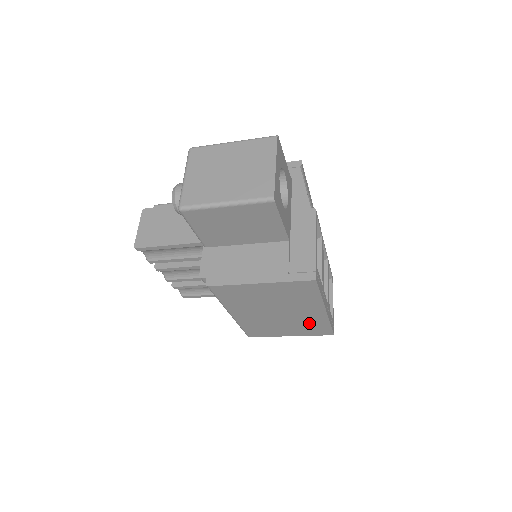
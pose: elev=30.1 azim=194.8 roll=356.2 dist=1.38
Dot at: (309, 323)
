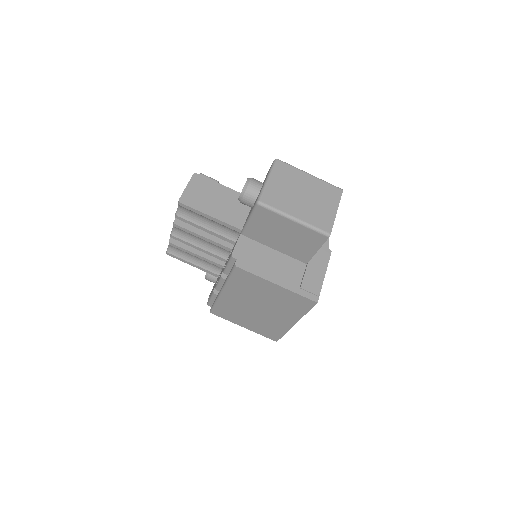
Dot at: (271, 326)
